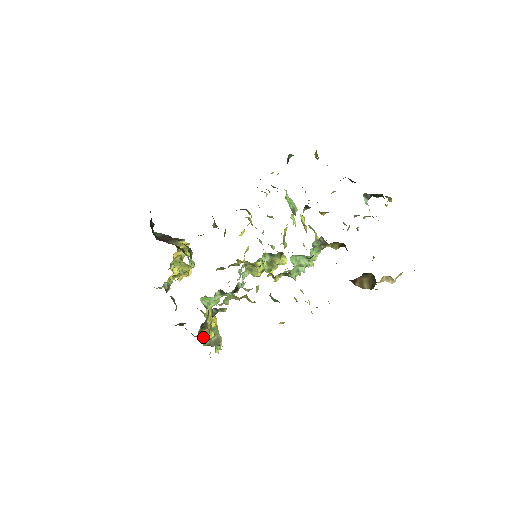
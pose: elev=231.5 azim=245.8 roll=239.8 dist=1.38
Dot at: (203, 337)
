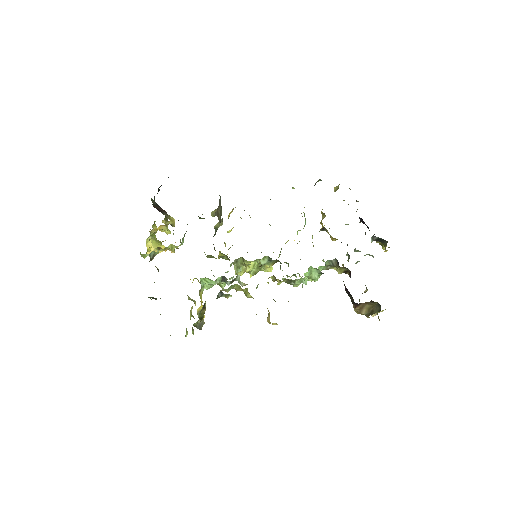
Dot at: (201, 316)
